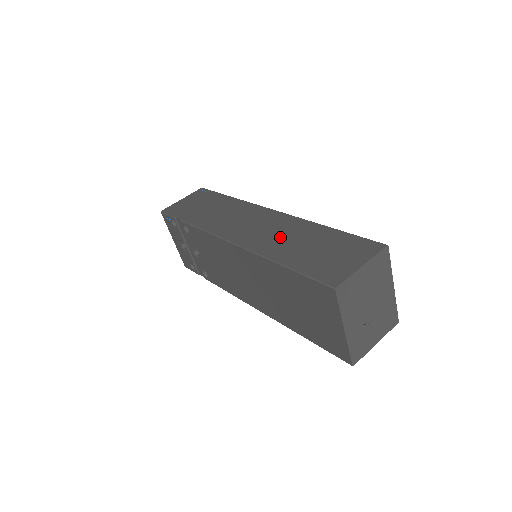
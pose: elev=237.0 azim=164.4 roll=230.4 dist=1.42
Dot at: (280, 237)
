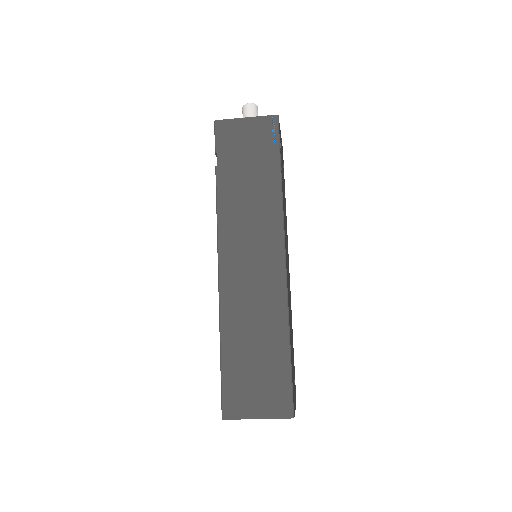
Dot at: (250, 311)
